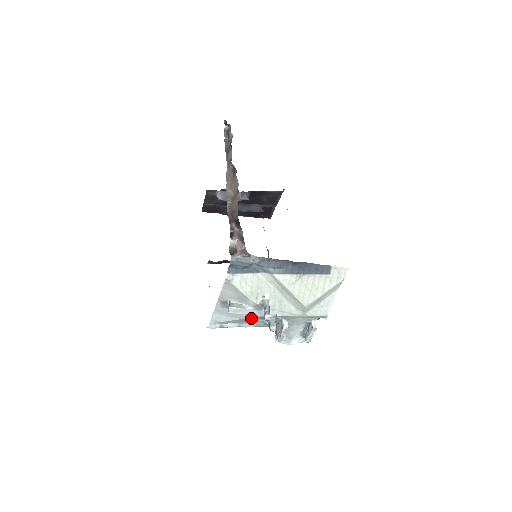
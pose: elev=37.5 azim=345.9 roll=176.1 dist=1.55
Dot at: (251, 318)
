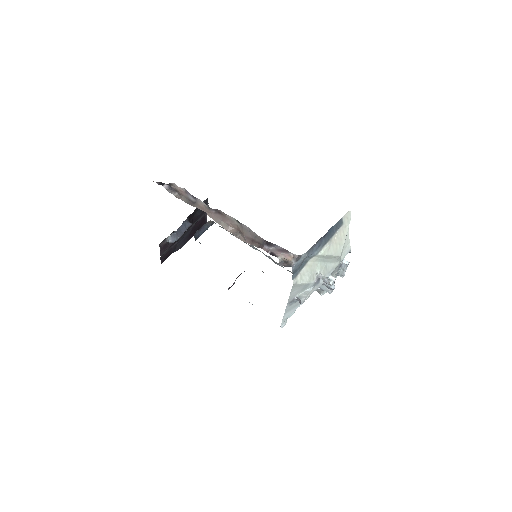
Dot at: occluded
